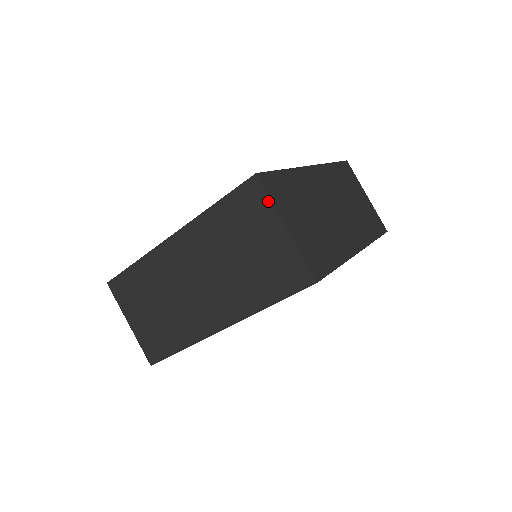
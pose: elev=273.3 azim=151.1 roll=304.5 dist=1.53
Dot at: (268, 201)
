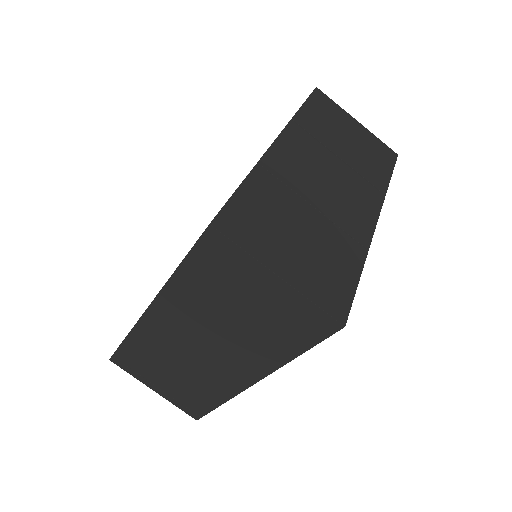
Dot at: (241, 252)
